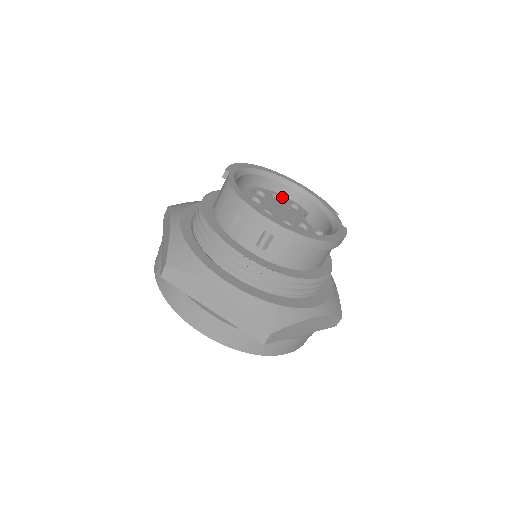
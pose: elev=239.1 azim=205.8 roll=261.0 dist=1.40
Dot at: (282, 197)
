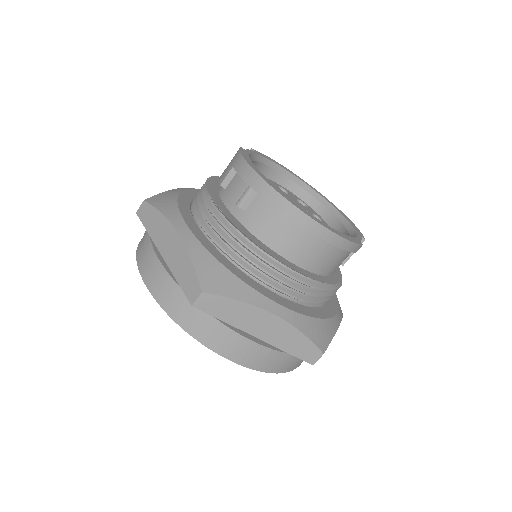
Dot at: (309, 208)
